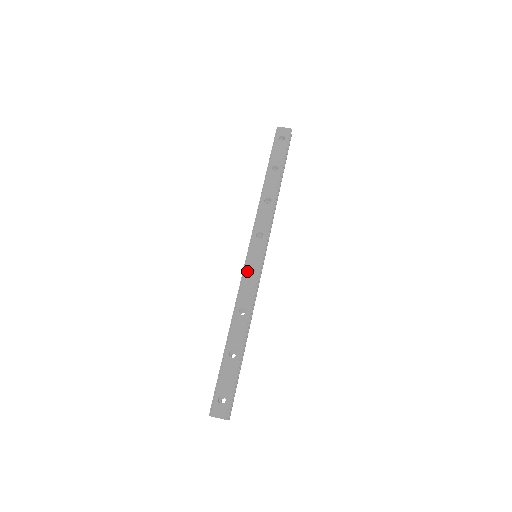
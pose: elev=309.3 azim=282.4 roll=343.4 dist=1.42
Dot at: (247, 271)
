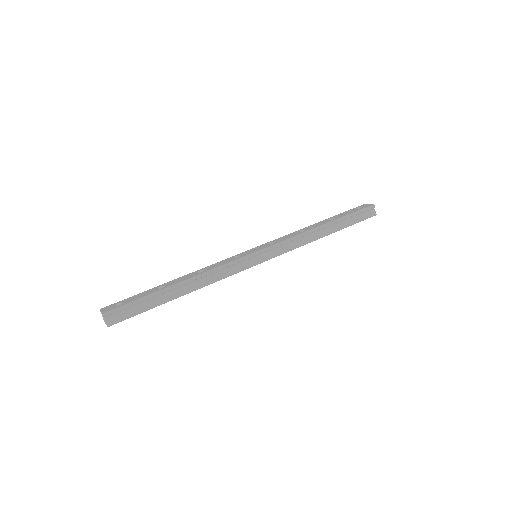
Dot at: (235, 256)
